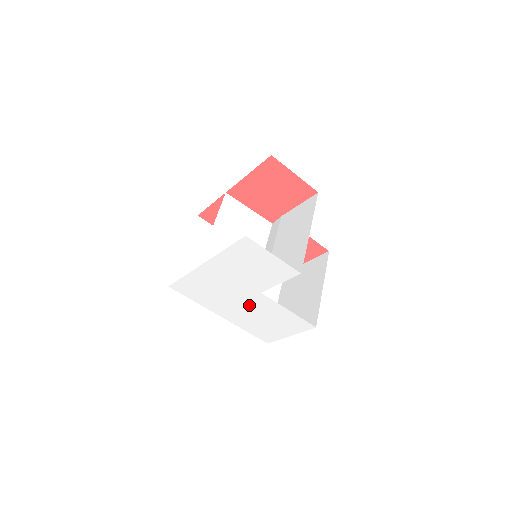
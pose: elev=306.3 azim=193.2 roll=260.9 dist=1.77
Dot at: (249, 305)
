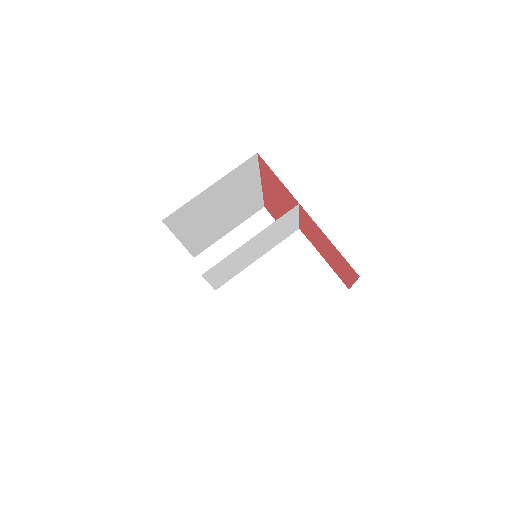
Dot at: occluded
